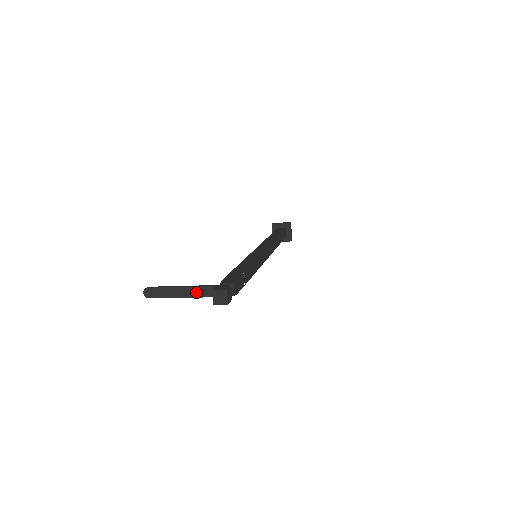
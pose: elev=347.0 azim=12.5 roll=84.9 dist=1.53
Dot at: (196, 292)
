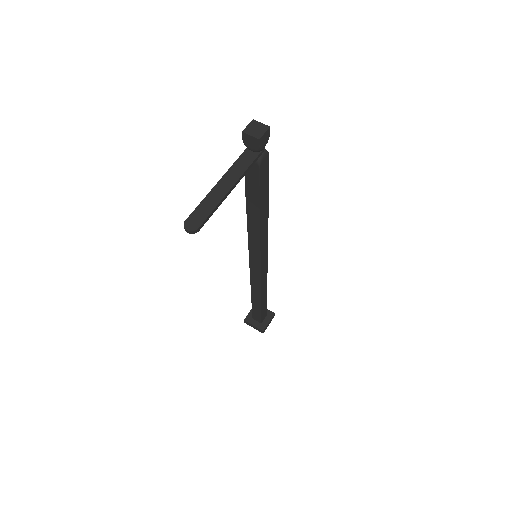
Dot at: (234, 174)
